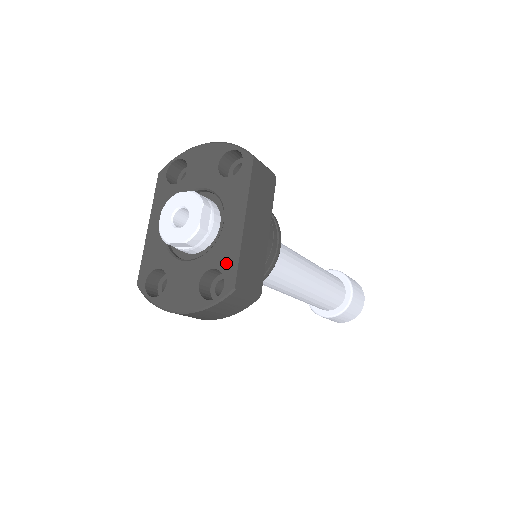
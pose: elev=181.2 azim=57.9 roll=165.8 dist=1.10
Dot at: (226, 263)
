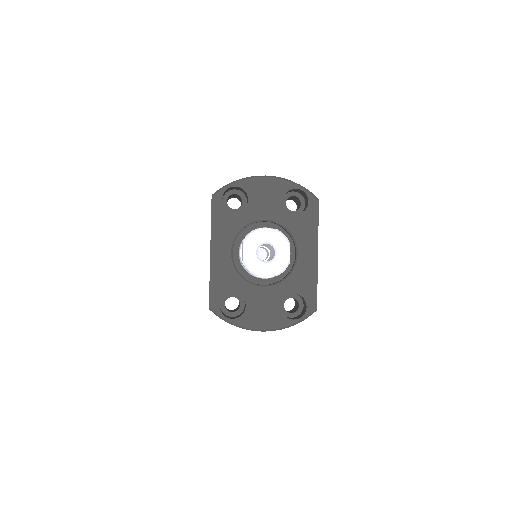
Dot at: (306, 289)
